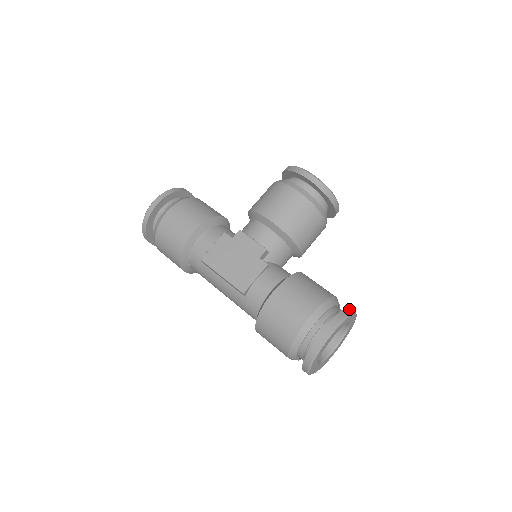
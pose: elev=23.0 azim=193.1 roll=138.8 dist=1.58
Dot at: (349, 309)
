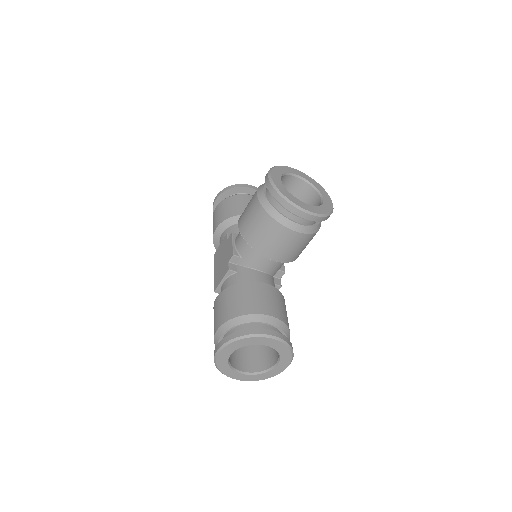
Dot at: (250, 331)
